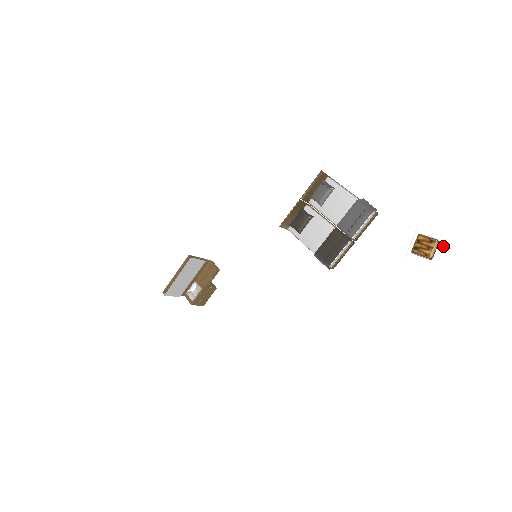
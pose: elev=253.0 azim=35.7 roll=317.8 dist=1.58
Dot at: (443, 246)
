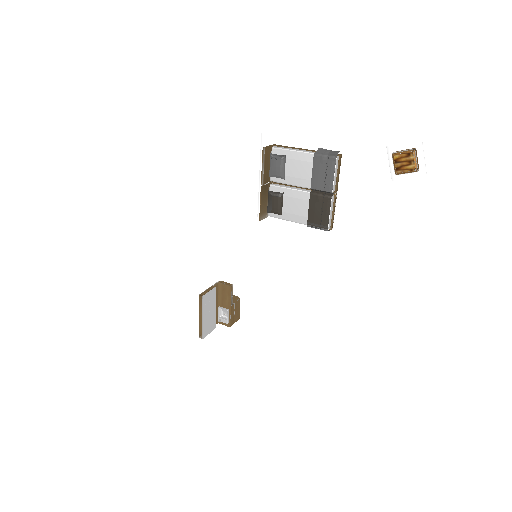
Dot at: (422, 151)
